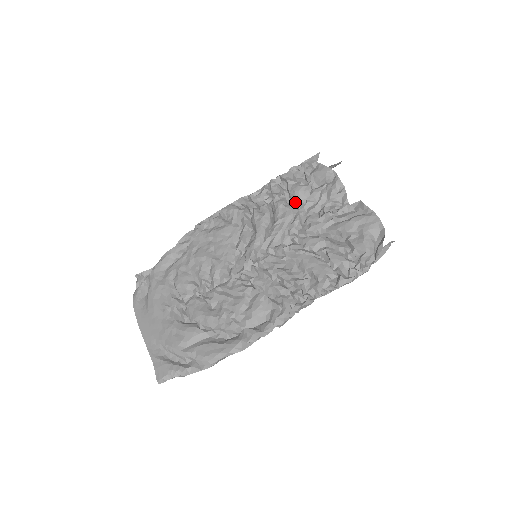
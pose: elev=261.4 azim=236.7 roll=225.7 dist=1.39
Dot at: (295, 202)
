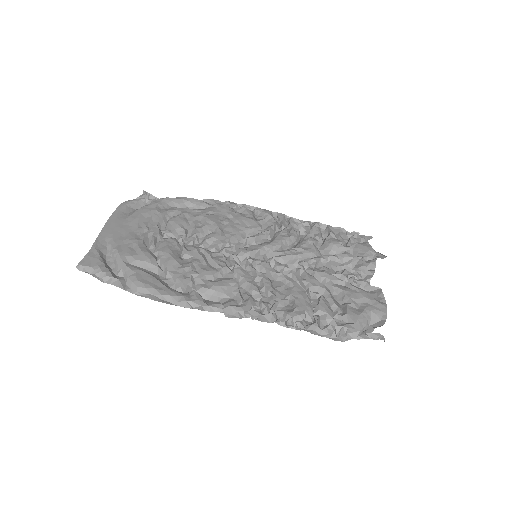
Dot at: (323, 250)
